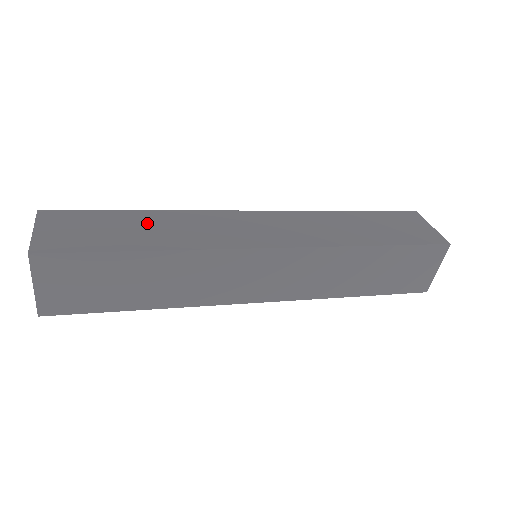
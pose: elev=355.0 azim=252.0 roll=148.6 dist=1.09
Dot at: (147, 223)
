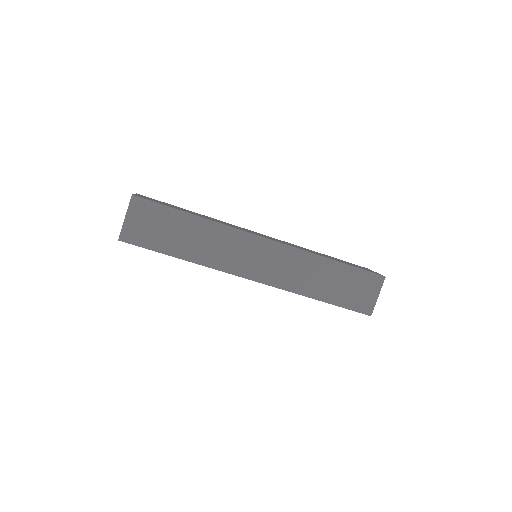
Dot at: occluded
